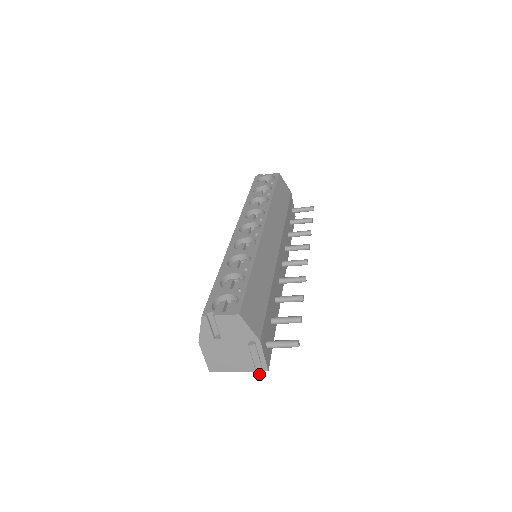
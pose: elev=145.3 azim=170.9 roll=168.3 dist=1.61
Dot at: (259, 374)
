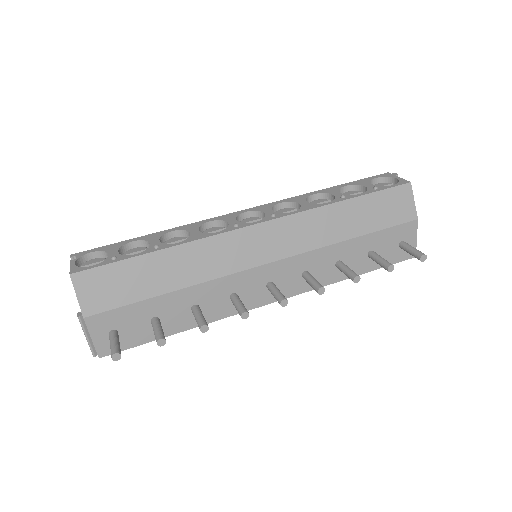
Dot at: (93, 353)
